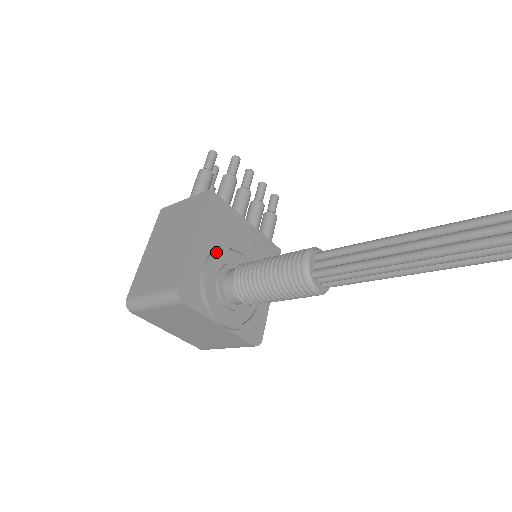
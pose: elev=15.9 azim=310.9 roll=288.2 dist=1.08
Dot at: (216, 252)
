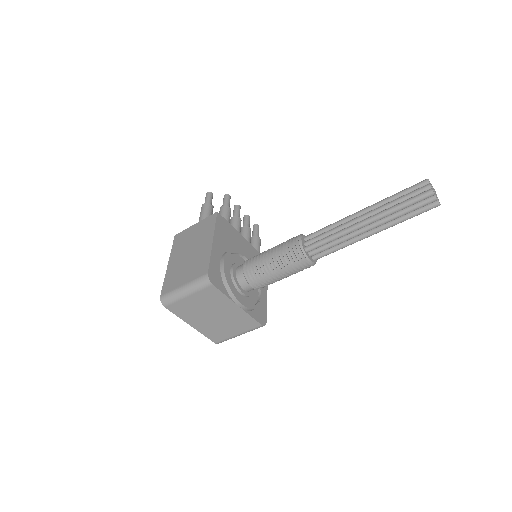
Dot at: (228, 253)
